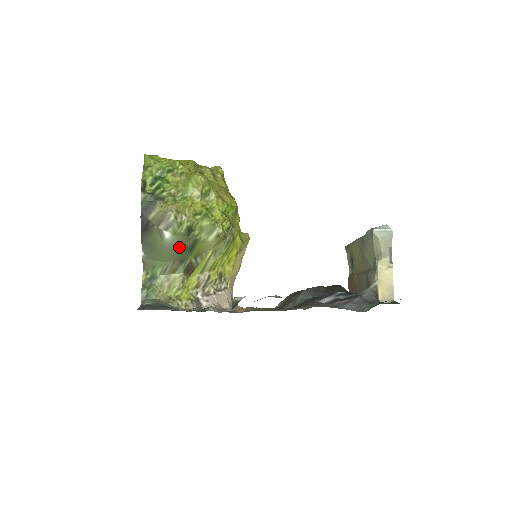
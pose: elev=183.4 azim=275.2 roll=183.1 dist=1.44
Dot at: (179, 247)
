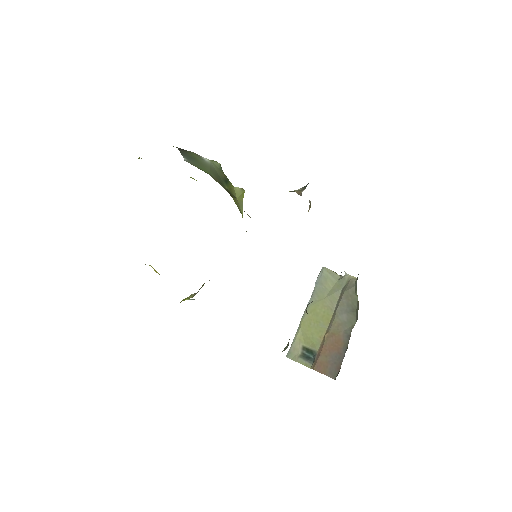
Dot at: (216, 173)
